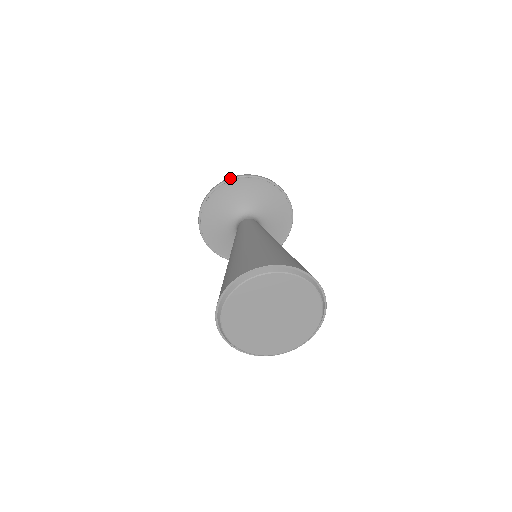
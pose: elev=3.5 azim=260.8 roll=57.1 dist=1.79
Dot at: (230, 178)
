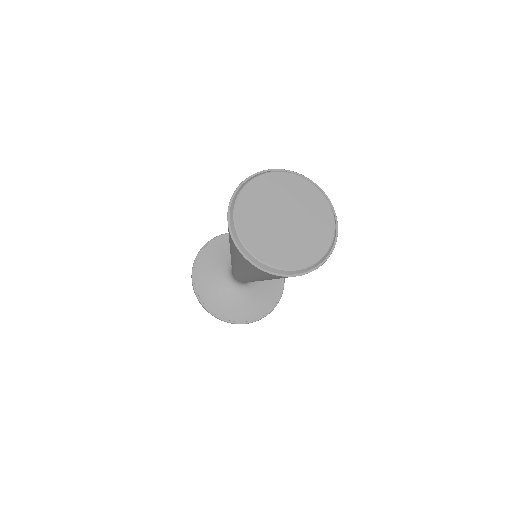
Dot at: (221, 234)
